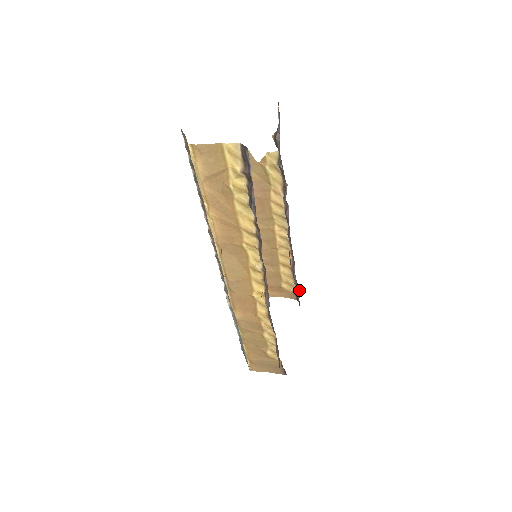
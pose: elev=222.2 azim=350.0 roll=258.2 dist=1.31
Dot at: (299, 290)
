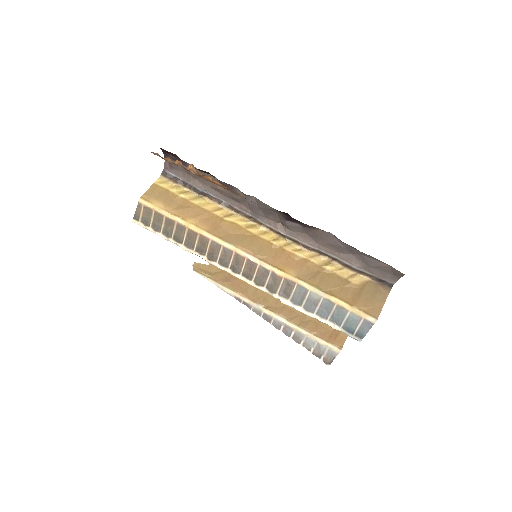
Dot at: occluded
